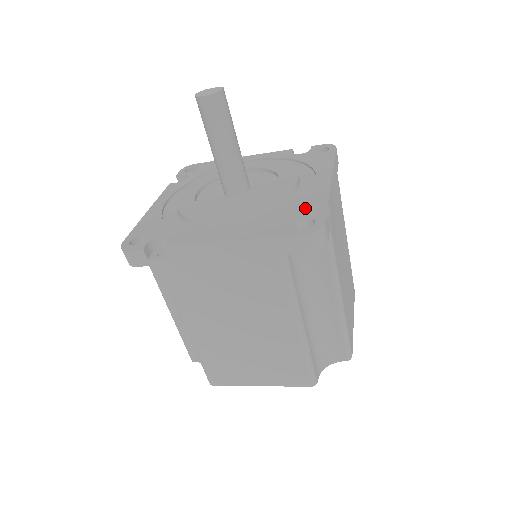
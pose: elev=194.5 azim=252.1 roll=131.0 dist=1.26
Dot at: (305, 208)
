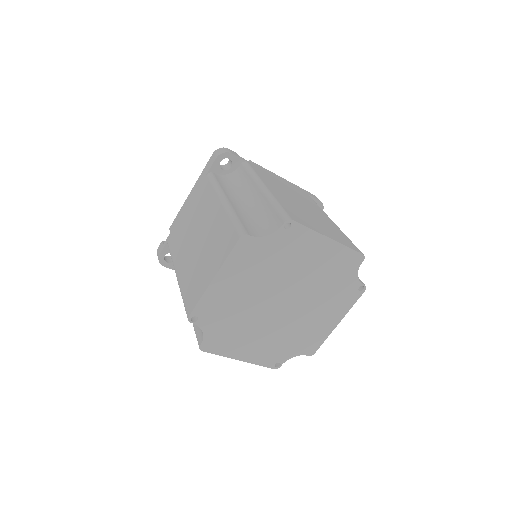
Dot at: occluded
